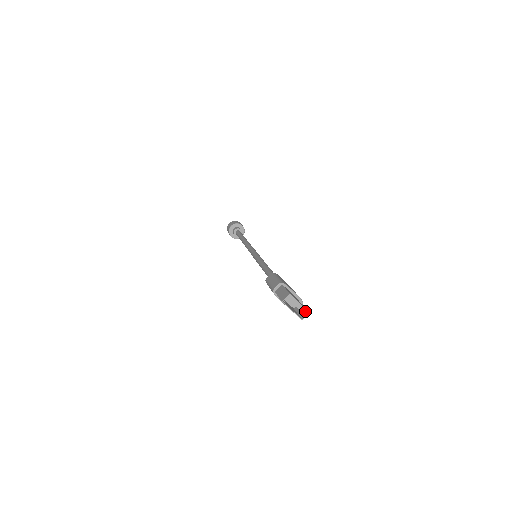
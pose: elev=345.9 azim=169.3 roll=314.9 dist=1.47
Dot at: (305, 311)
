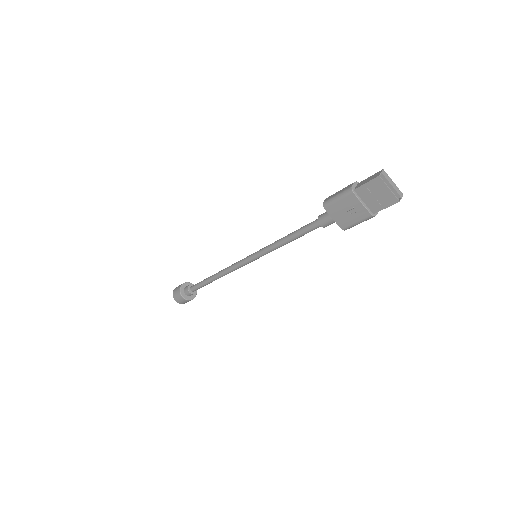
Dot at: (399, 193)
